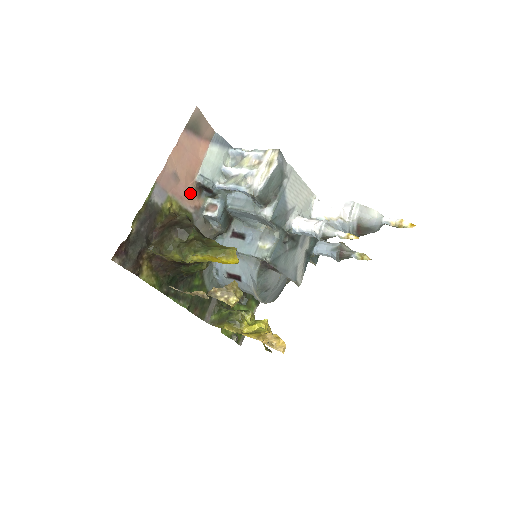
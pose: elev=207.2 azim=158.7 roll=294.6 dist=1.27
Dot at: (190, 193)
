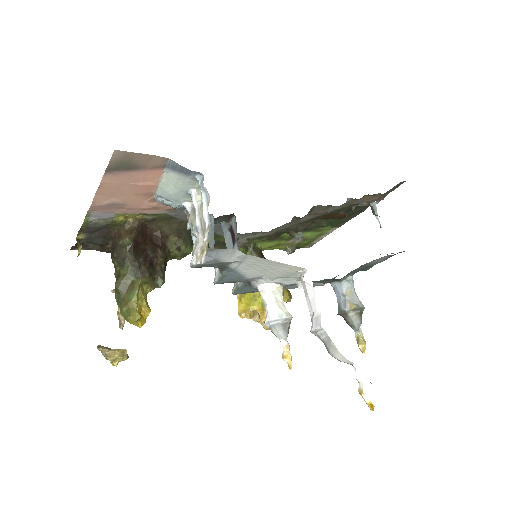
Dot at: (151, 206)
